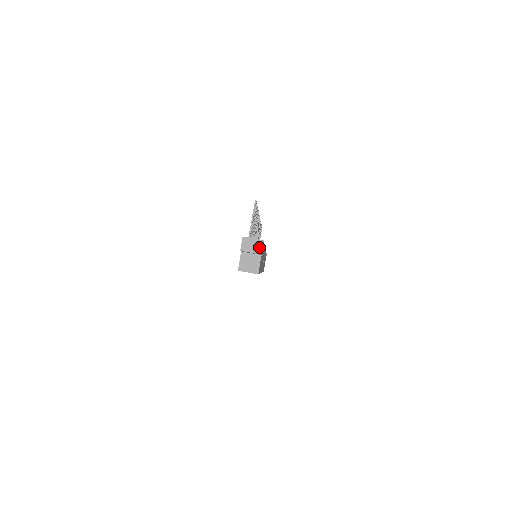
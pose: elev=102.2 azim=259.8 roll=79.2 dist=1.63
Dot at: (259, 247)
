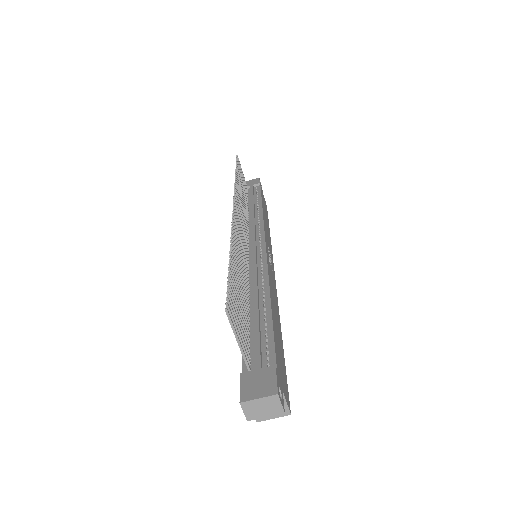
Dot at: (275, 405)
